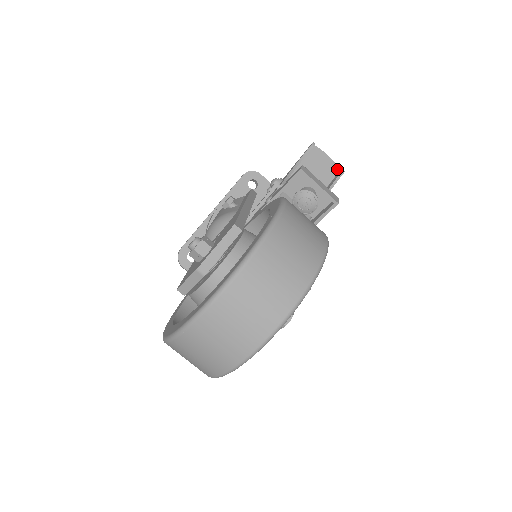
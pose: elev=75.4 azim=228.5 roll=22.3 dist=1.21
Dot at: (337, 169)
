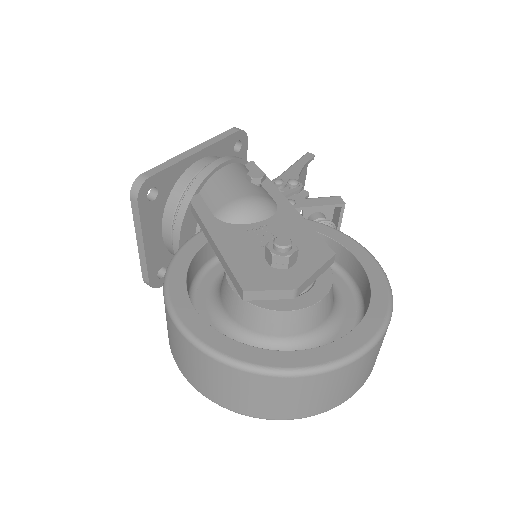
Dot at: (303, 187)
